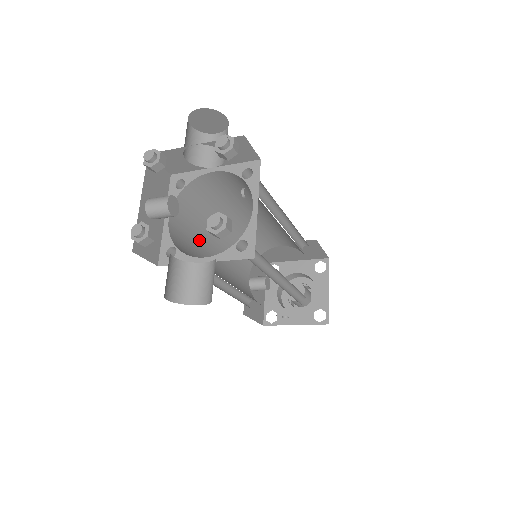
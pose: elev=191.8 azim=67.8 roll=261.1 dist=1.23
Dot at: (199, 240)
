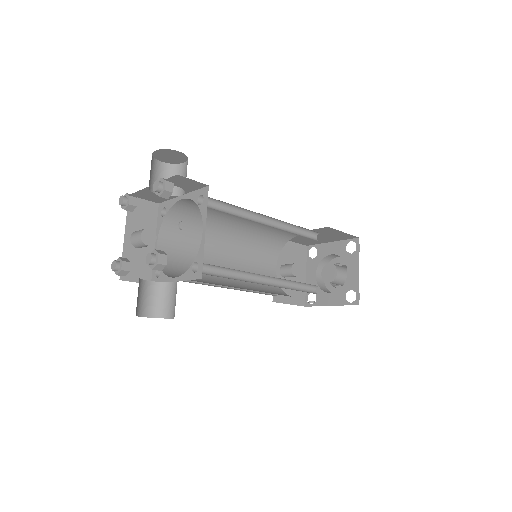
Dot at: occluded
